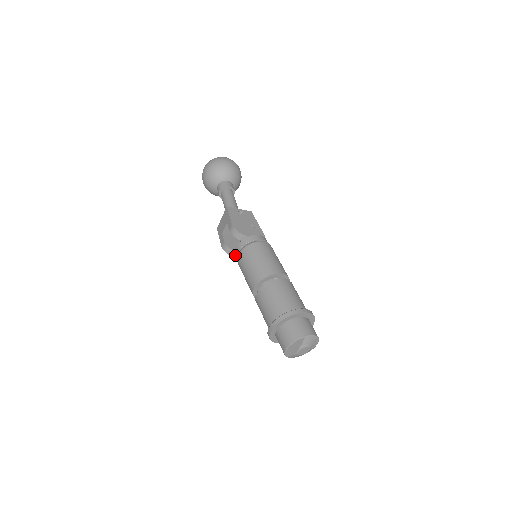
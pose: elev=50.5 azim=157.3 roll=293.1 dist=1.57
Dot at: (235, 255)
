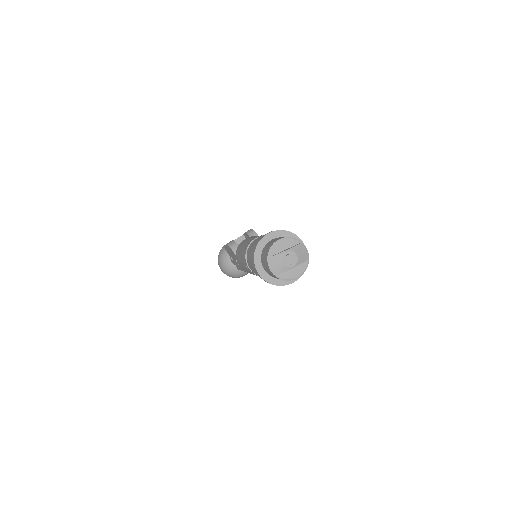
Dot at: (237, 248)
